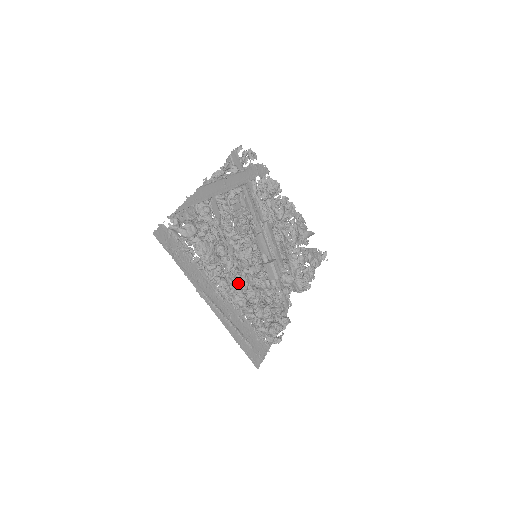
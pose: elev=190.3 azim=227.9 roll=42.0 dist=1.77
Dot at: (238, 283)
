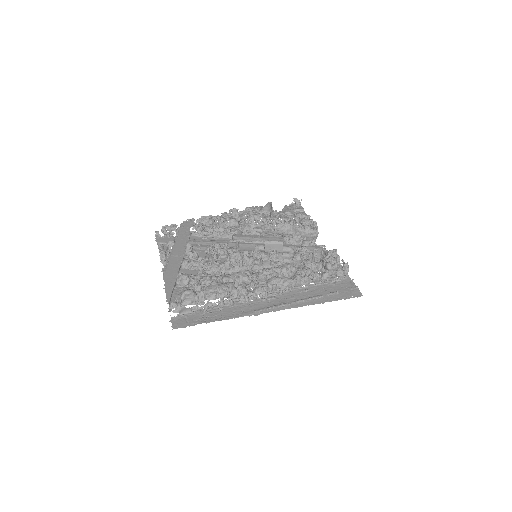
Dot at: (266, 278)
